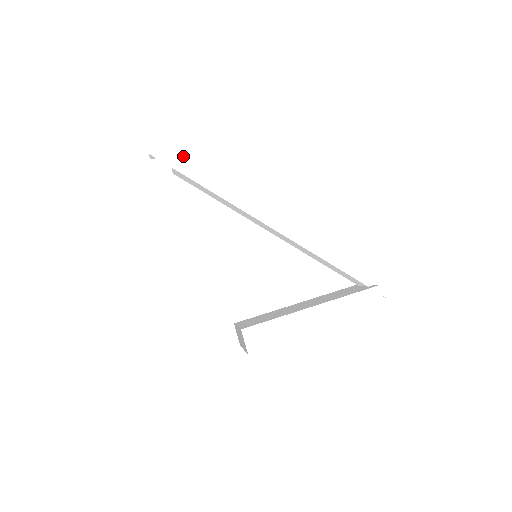
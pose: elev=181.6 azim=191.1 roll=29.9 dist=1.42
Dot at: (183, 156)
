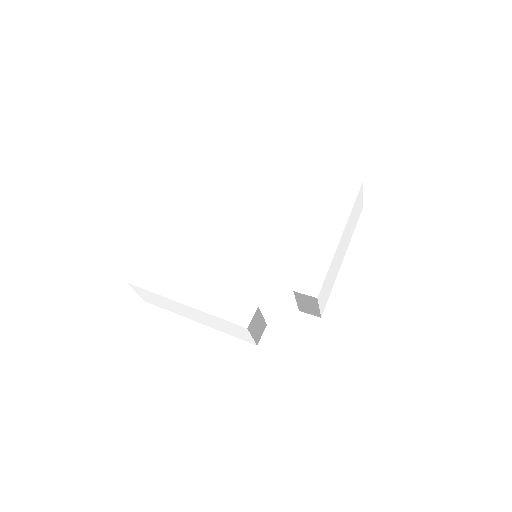
Dot at: (150, 259)
